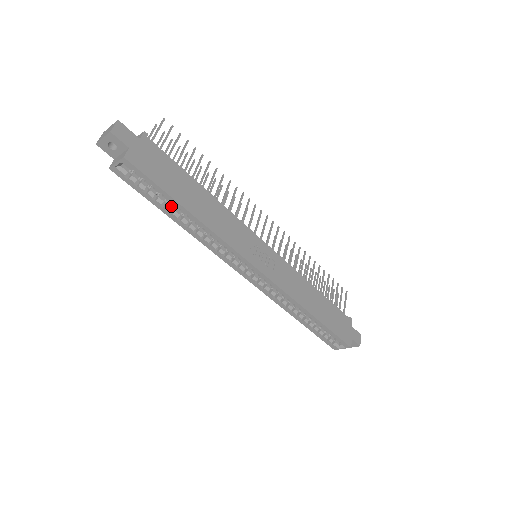
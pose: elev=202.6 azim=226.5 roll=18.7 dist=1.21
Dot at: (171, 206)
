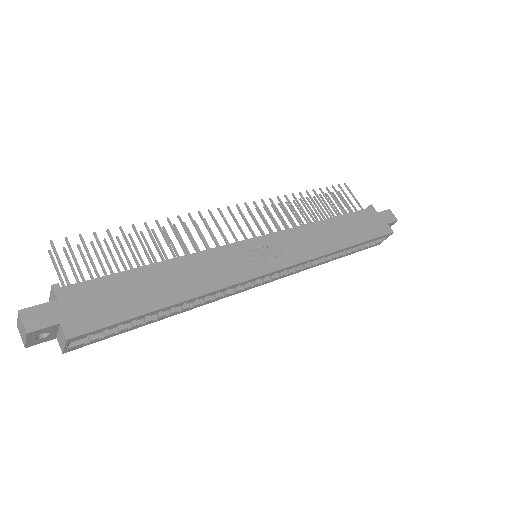
Dot at: occluded
